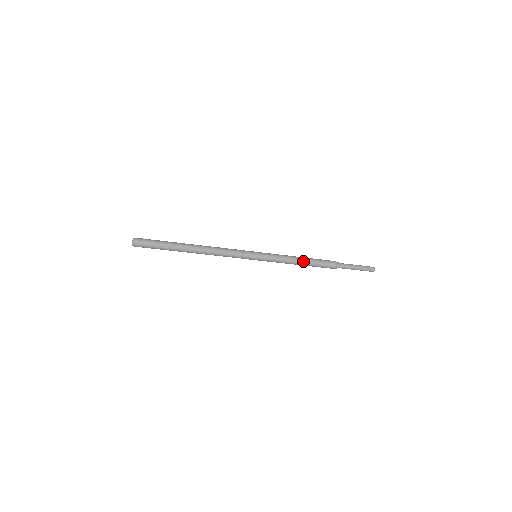
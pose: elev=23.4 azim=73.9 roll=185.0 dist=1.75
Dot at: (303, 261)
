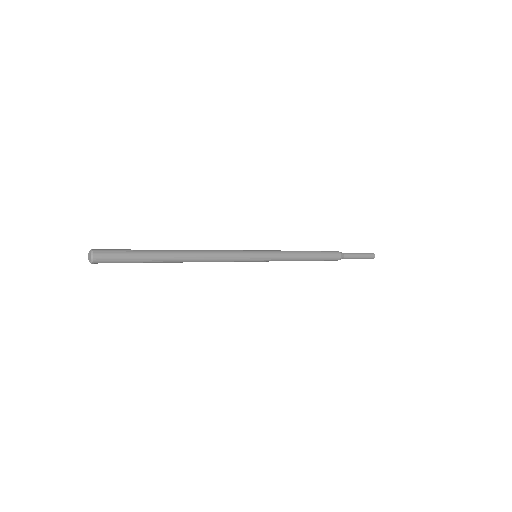
Dot at: (307, 260)
